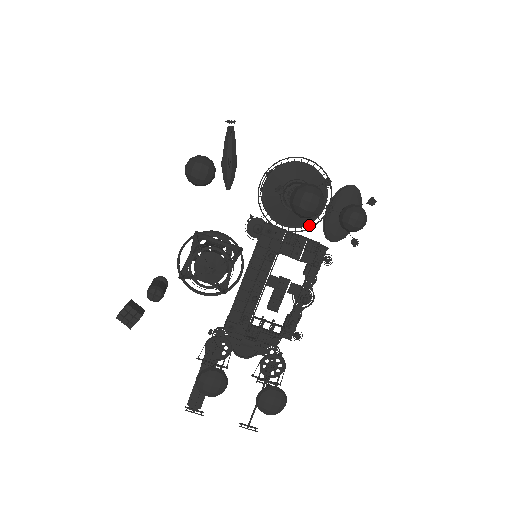
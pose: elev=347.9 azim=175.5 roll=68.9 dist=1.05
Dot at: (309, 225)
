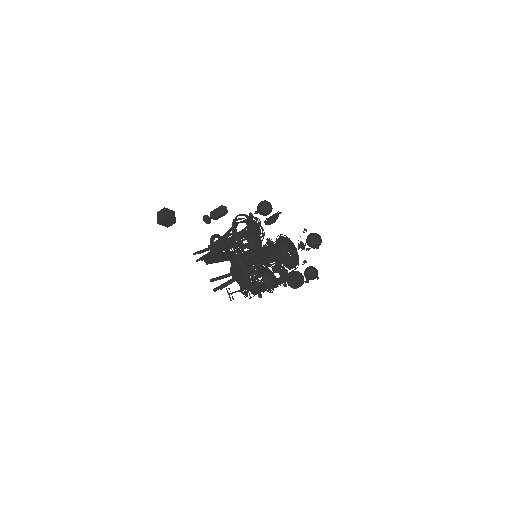
Dot at: (309, 248)
